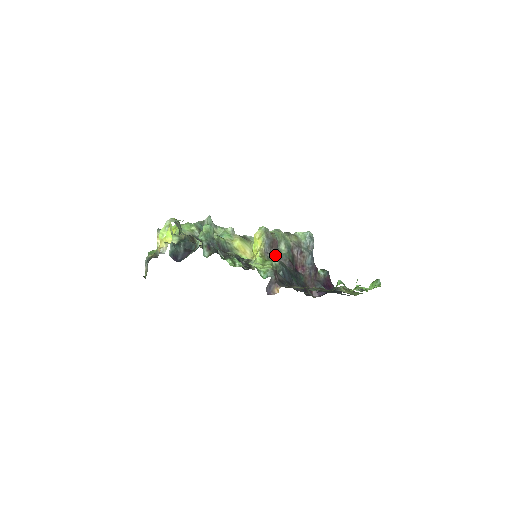
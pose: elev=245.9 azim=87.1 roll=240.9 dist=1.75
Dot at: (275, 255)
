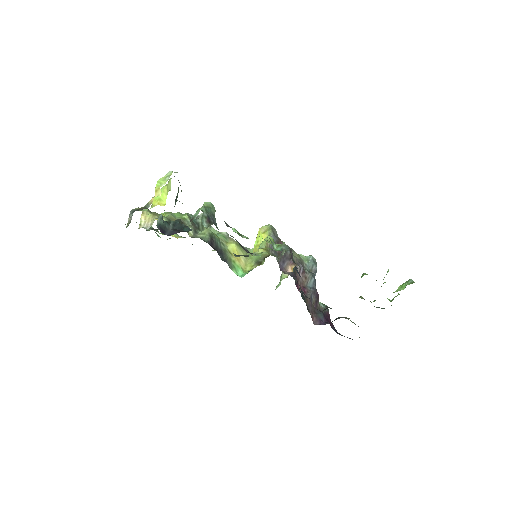
Dot at: (278, 260)
